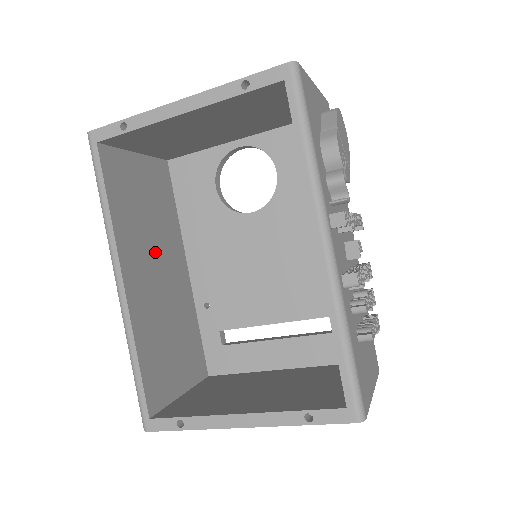
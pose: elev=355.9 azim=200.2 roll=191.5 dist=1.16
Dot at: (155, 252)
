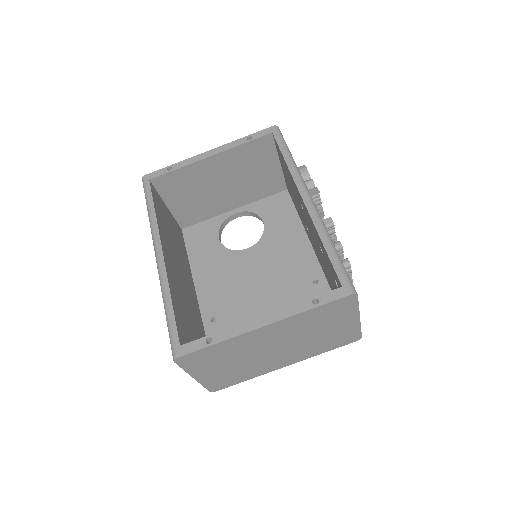
Dot at: (178, 262)
